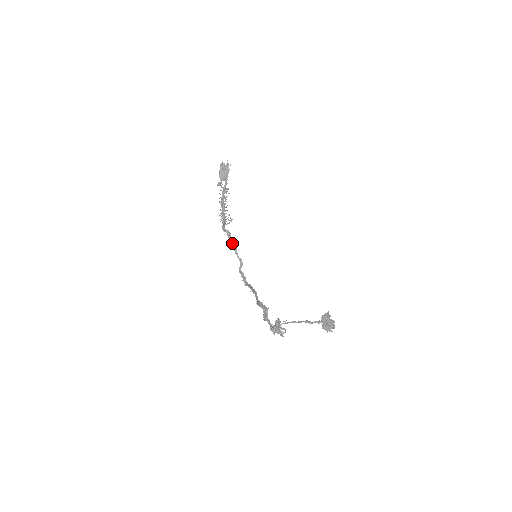
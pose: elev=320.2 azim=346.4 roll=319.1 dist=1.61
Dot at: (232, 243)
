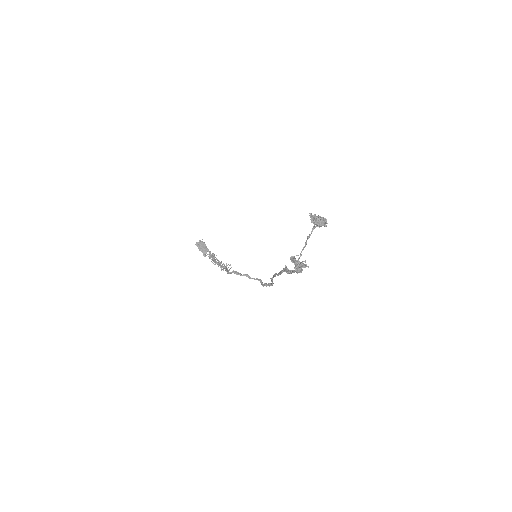
Dot at: (242, 275)
